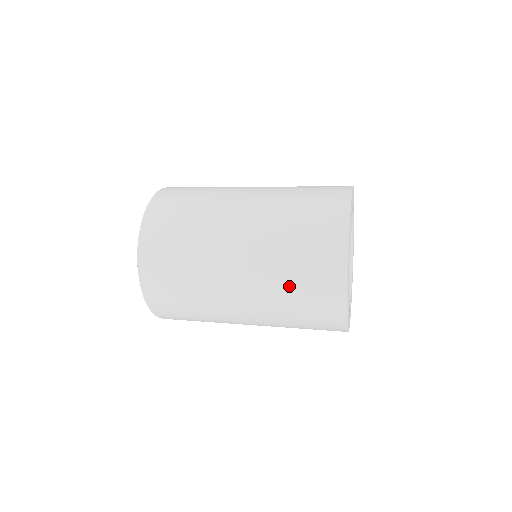
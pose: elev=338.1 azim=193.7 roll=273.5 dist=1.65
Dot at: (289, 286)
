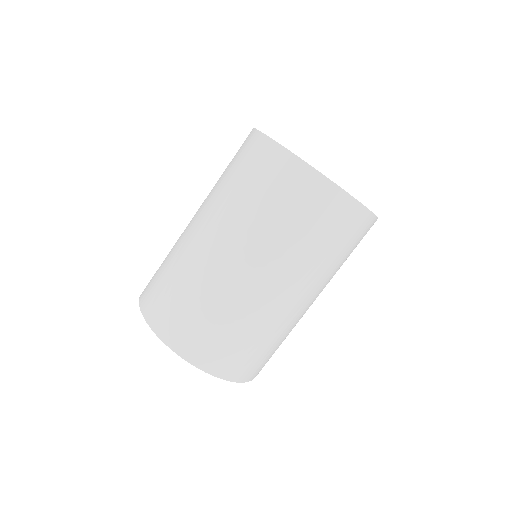
Dot at: (303, 238)
